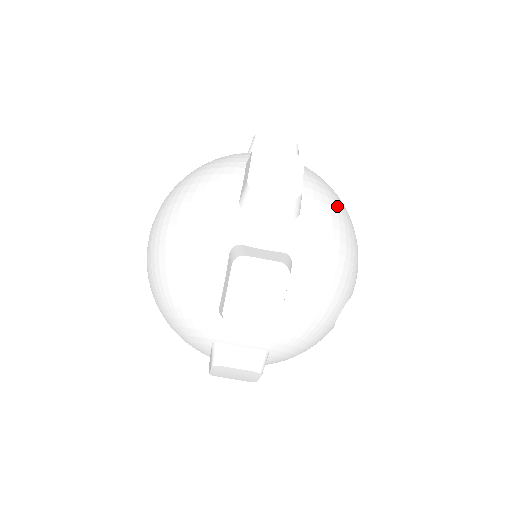
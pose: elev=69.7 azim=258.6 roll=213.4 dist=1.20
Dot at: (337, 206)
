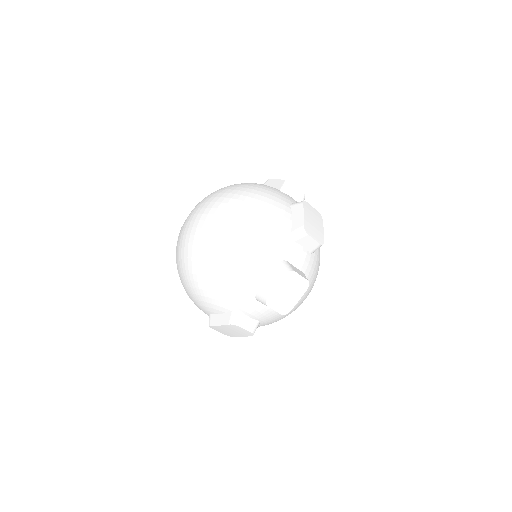
Dot at: occluded
